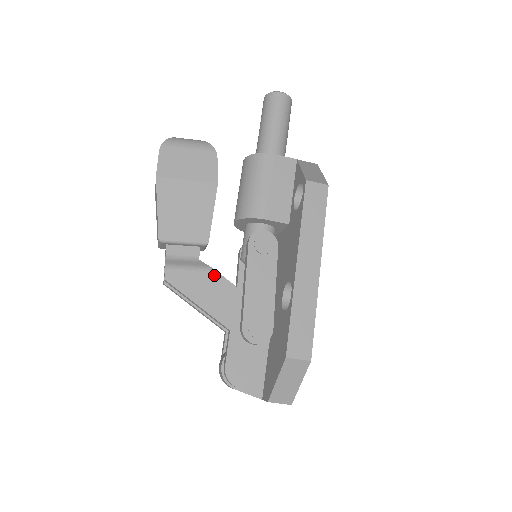
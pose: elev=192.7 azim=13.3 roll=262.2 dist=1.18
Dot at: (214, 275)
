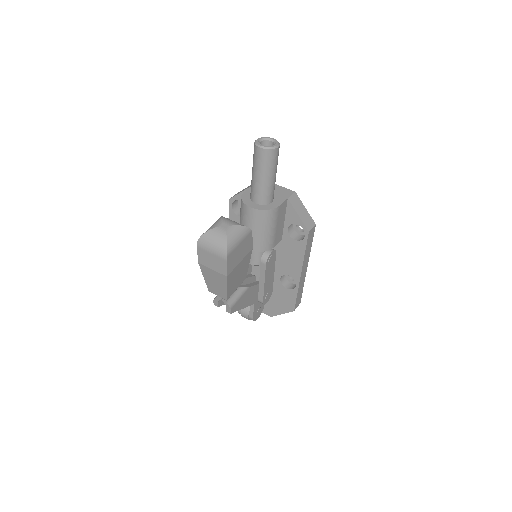
Dot at: (248, 290)
